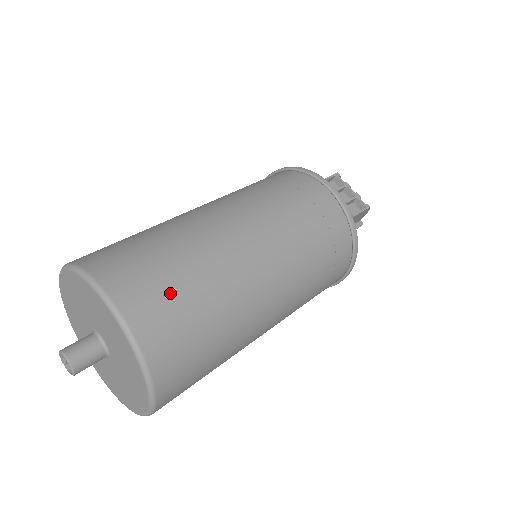
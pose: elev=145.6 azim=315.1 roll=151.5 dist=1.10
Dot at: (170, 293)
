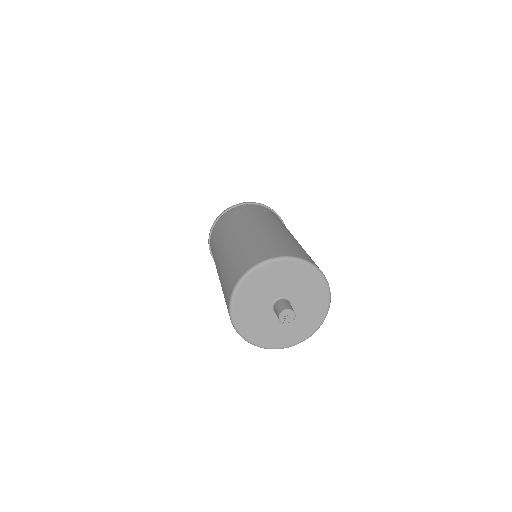
Dot at: (300, 250)
